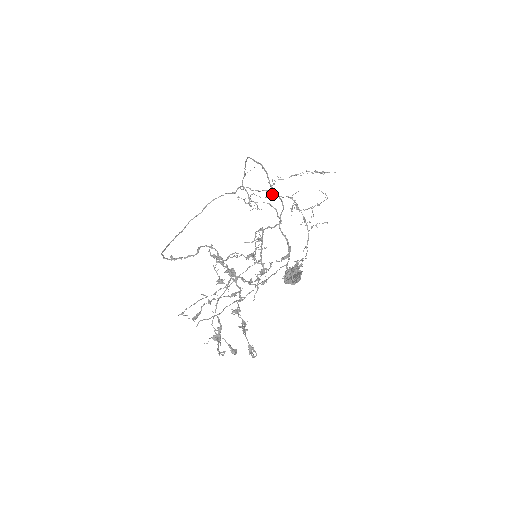
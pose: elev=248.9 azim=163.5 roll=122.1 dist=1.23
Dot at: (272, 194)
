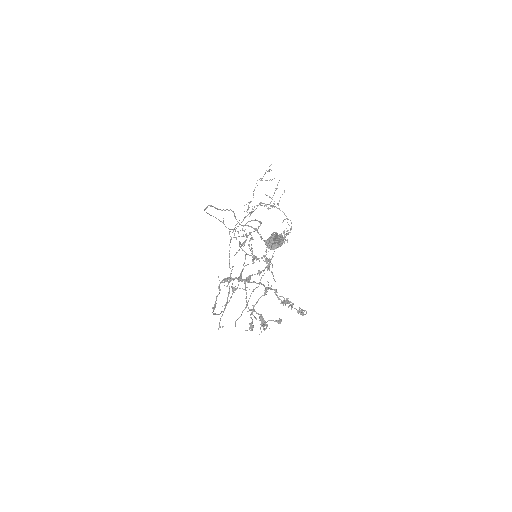
Dot at: (250, 215)
